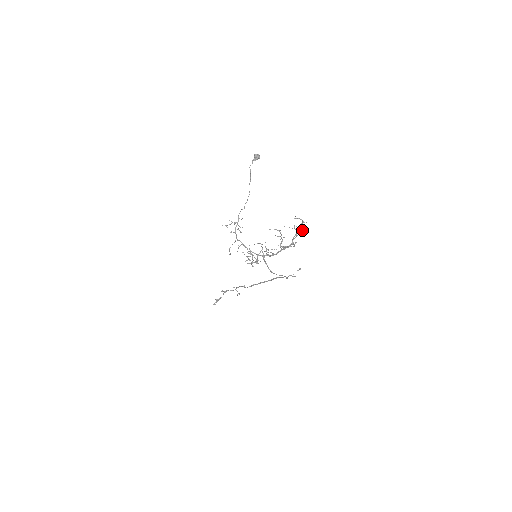
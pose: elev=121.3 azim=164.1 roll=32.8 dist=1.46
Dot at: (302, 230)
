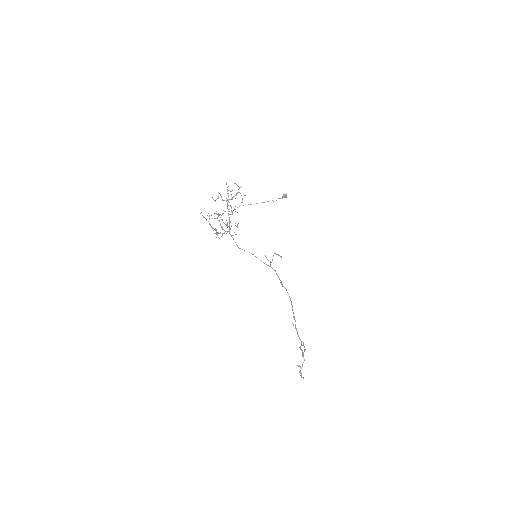
Dot at: occluded
